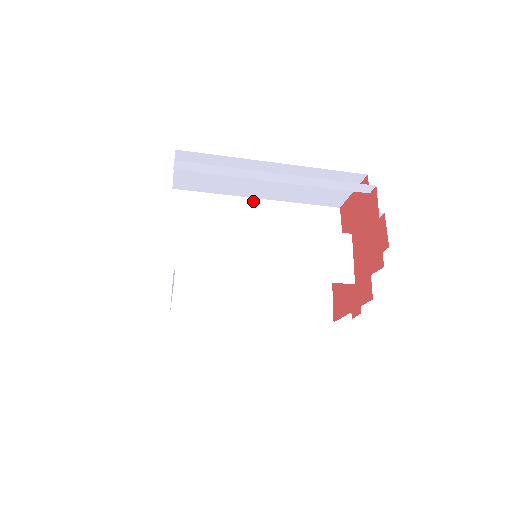
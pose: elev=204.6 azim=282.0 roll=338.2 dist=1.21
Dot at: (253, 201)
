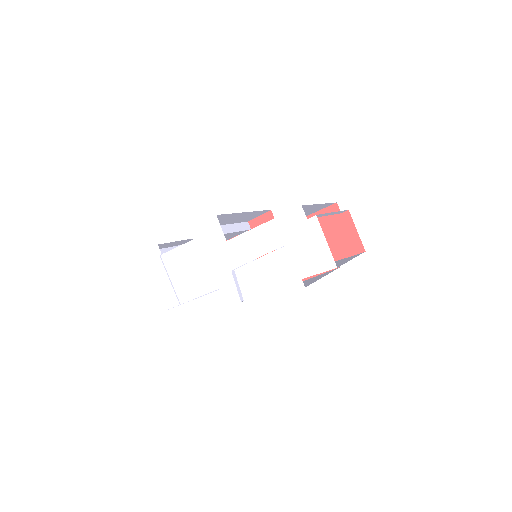
Dot at: occluded
